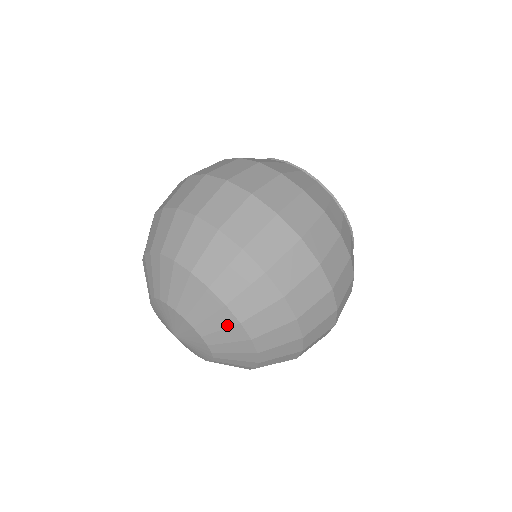
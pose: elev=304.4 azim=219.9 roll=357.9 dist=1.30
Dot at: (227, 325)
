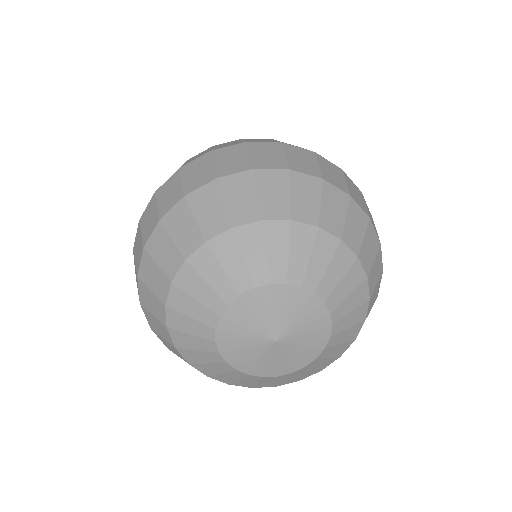
Dot at: (260, 239)
